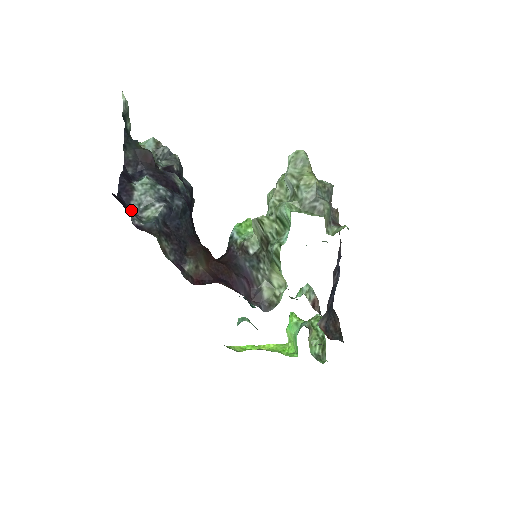
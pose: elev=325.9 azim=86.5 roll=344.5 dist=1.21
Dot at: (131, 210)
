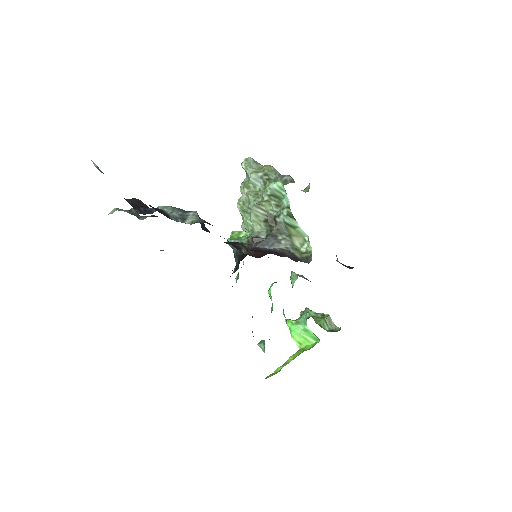
Dot at: (176, 221)
